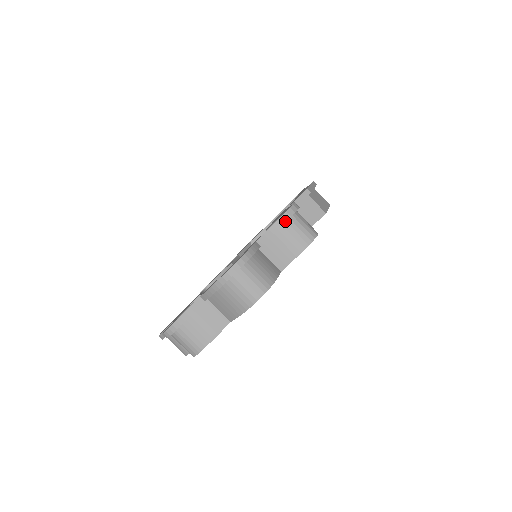
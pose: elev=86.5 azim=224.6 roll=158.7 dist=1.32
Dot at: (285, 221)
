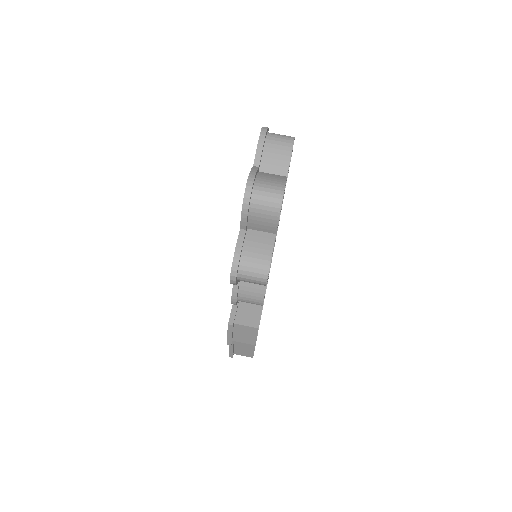
Dot at: occluded
